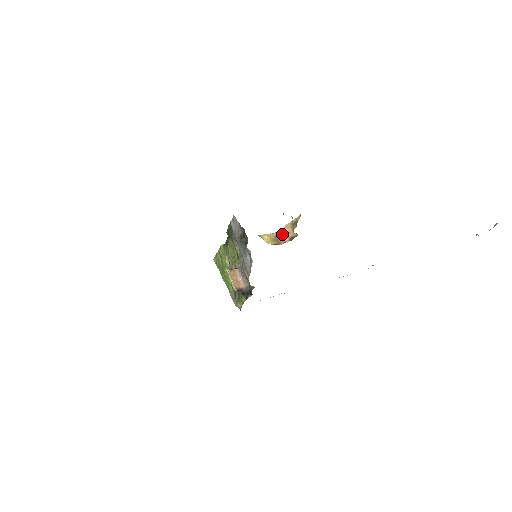
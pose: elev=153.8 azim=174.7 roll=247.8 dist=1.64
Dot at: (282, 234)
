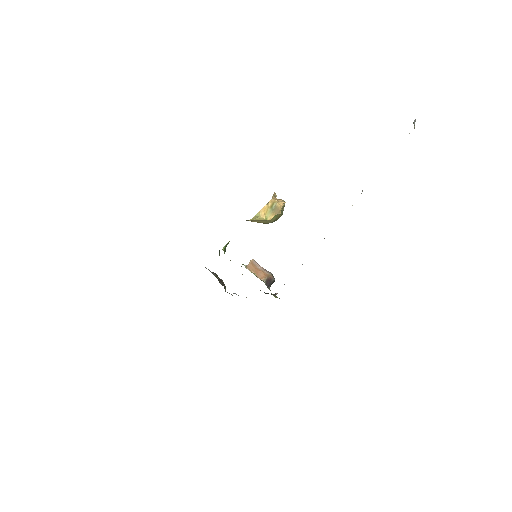
Dot at: (276, 200)
